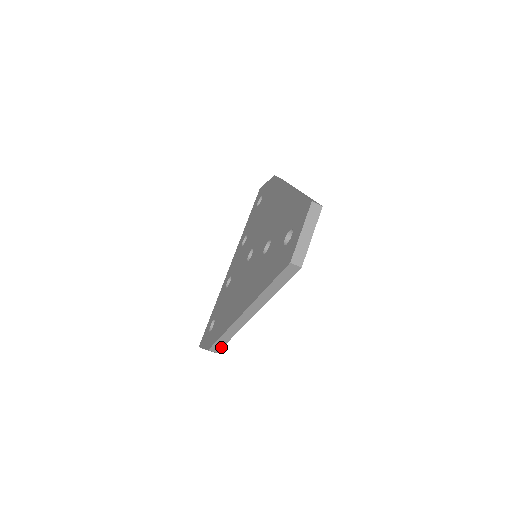
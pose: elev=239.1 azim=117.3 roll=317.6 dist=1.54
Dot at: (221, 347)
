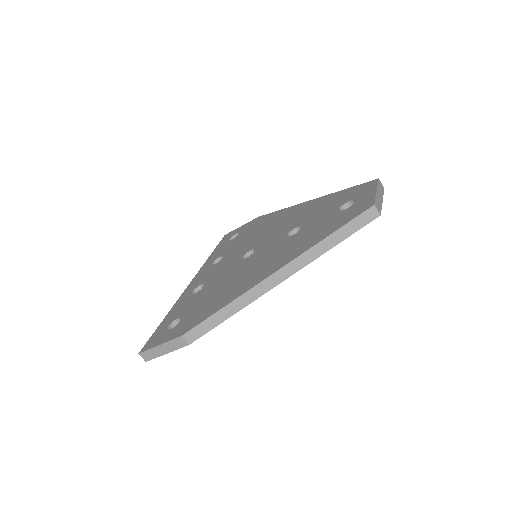
Dot at: (204, 332)
